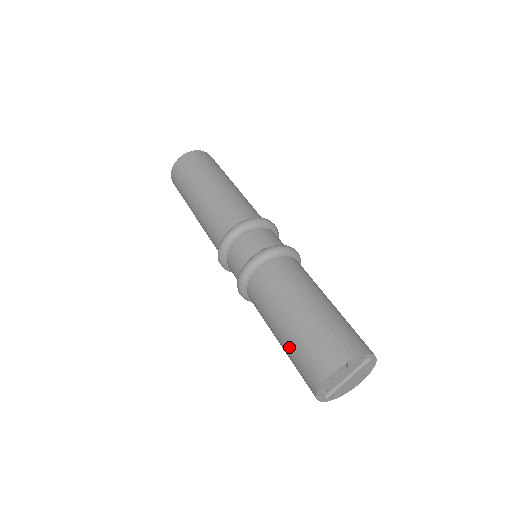
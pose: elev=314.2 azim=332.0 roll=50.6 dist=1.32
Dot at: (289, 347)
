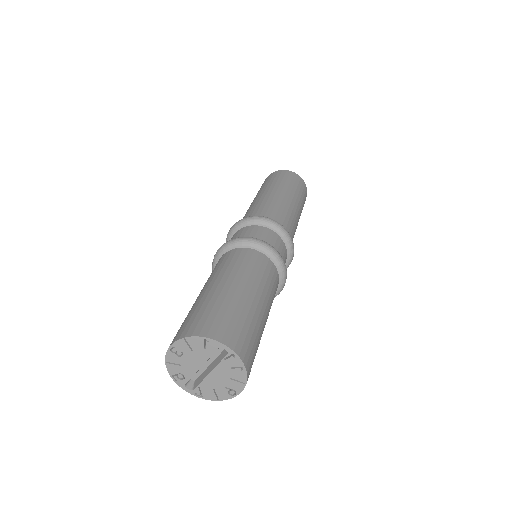
Dot at: occluded
